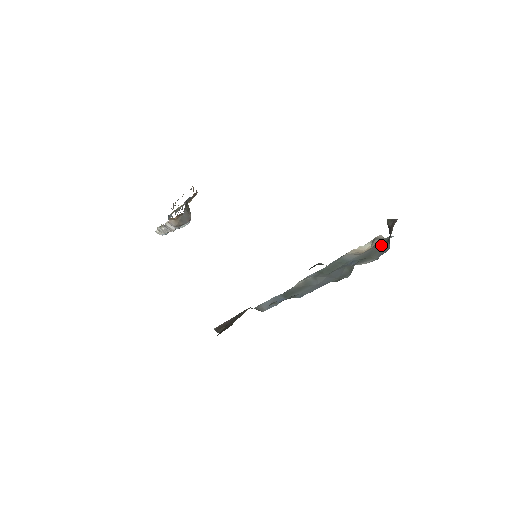
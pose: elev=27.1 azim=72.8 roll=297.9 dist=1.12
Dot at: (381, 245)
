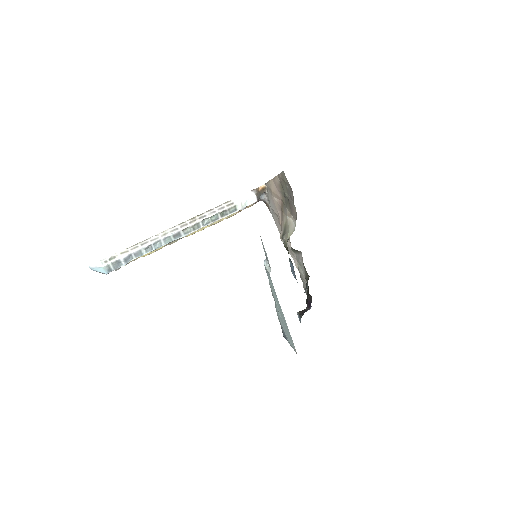
Dot at: occluded
